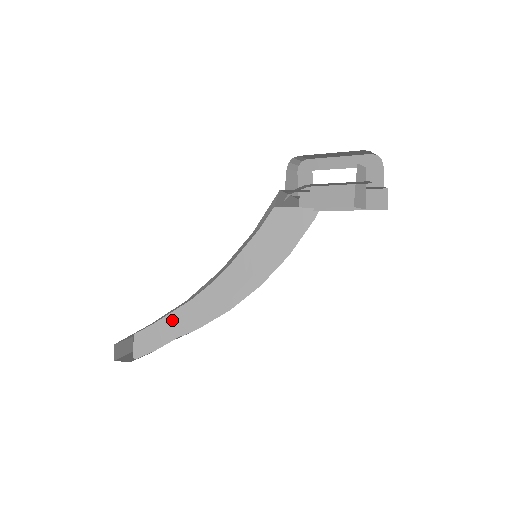
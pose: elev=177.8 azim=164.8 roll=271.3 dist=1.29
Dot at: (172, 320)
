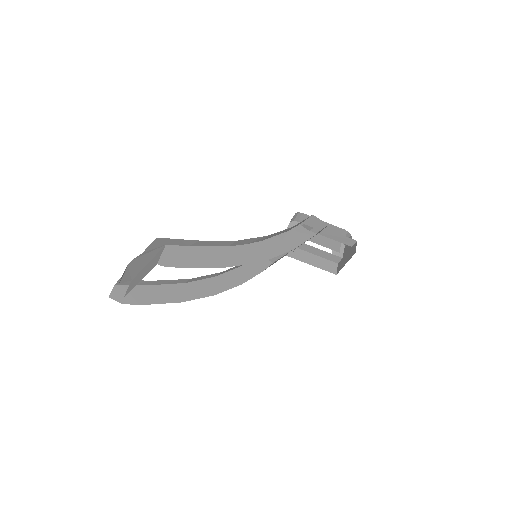
Dot at: (208, 252)
